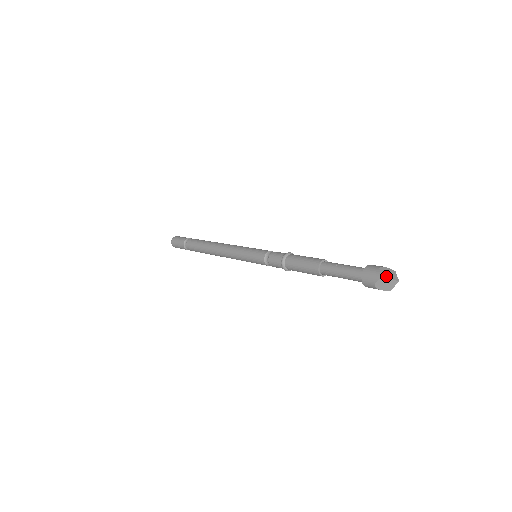
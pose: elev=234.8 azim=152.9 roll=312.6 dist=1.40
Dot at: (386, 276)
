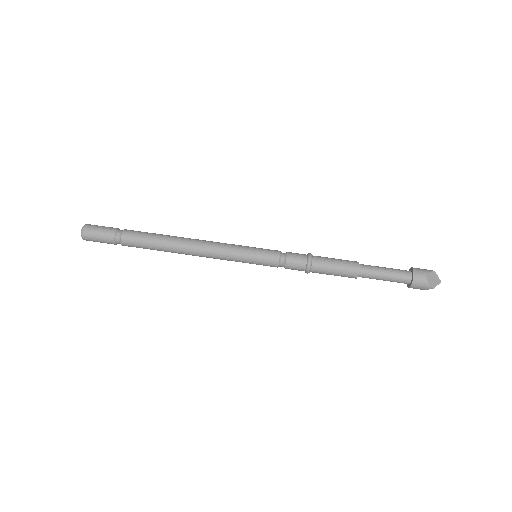
Dot at: (434, 273)
